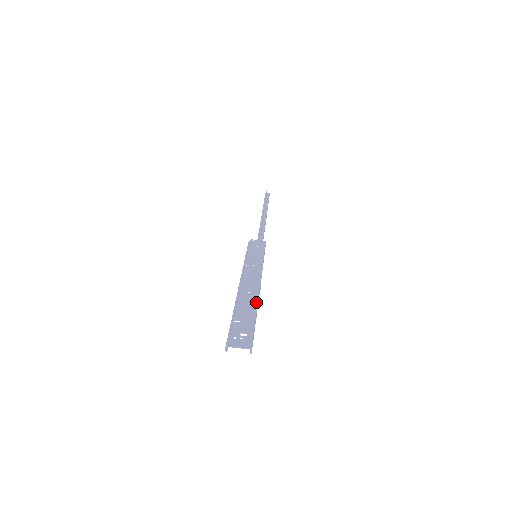
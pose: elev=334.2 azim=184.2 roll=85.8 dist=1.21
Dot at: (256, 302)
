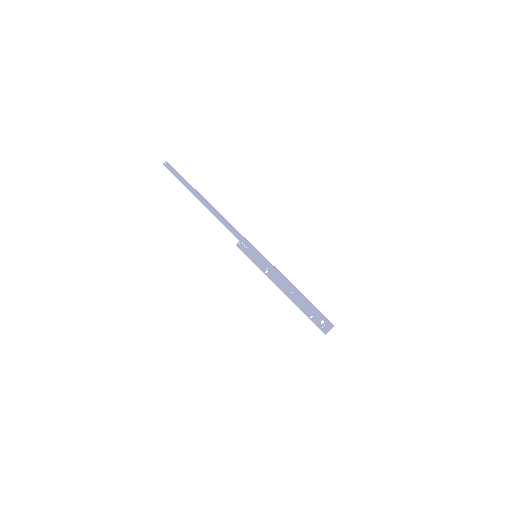
Dot at: (302, 297)
